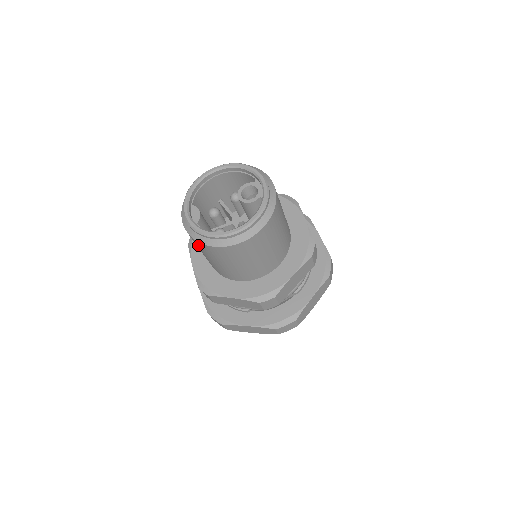
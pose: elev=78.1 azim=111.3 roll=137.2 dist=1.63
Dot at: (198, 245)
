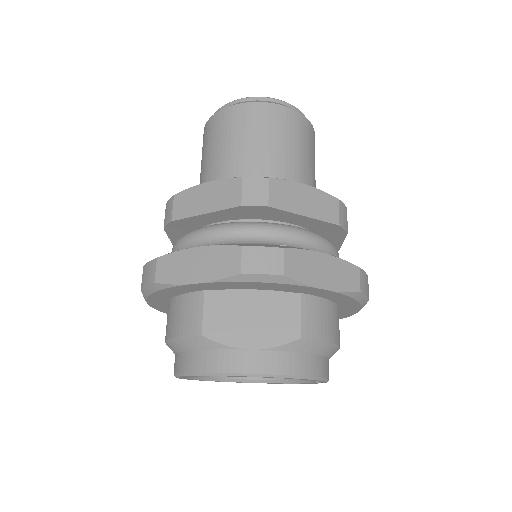
Dot at: (208, 131)
